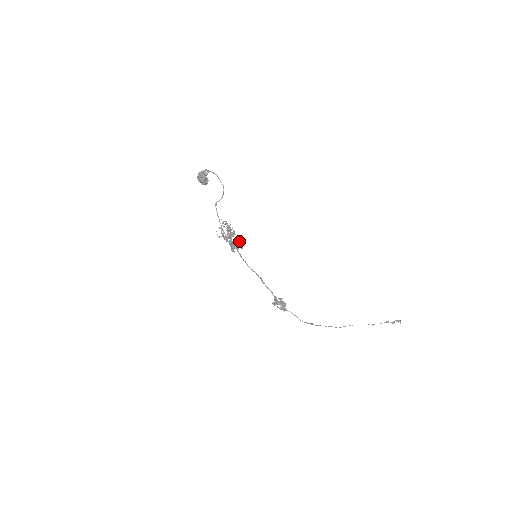
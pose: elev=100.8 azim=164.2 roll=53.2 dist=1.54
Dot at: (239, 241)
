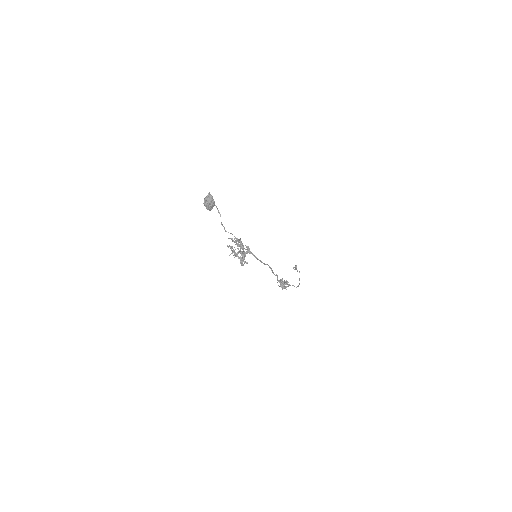
Dot at: (247, 248)
